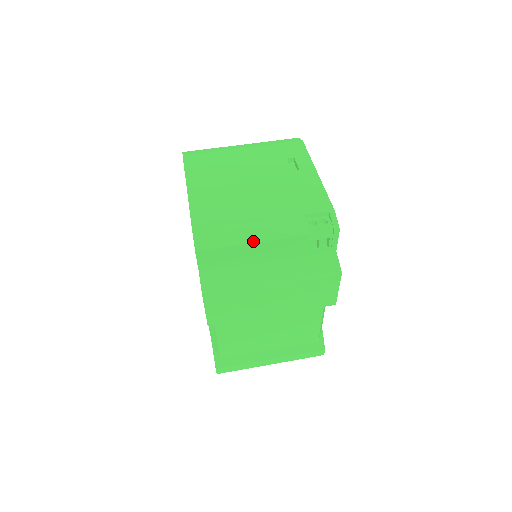
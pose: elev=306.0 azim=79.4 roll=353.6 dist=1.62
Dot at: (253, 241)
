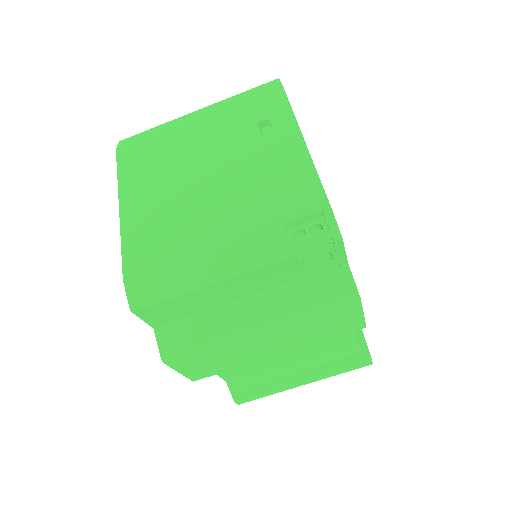
Dot at: (210, 282)
